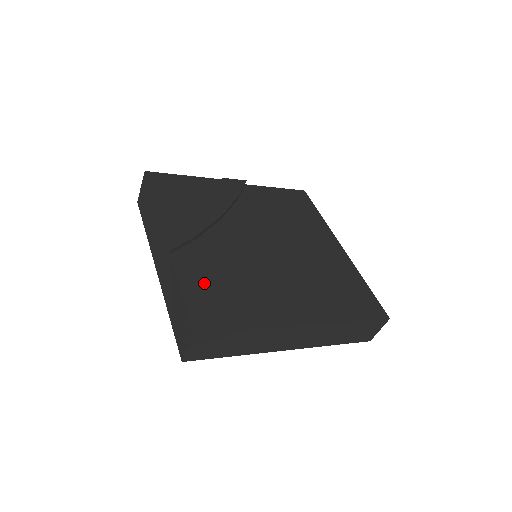
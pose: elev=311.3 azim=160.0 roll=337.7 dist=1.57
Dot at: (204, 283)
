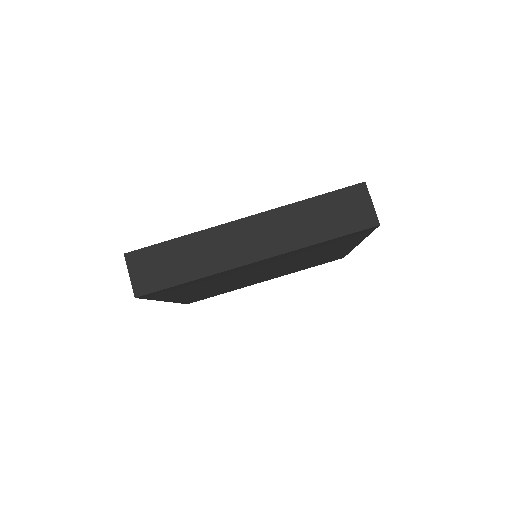
Dot at: occluded
